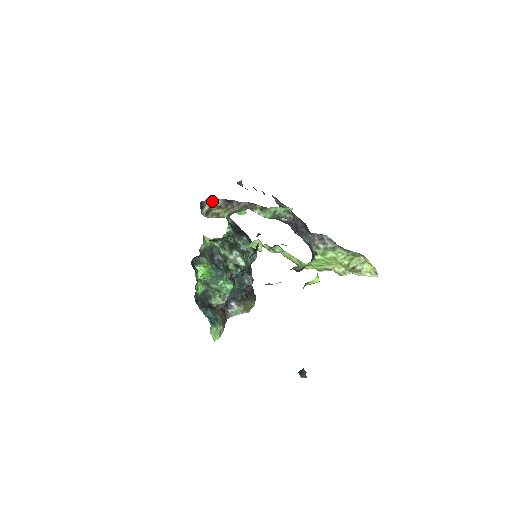
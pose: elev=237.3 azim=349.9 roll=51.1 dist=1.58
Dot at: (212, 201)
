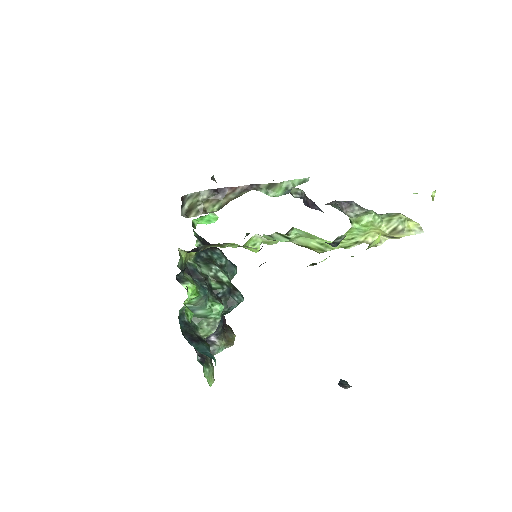
Dot at: (194, 195)
